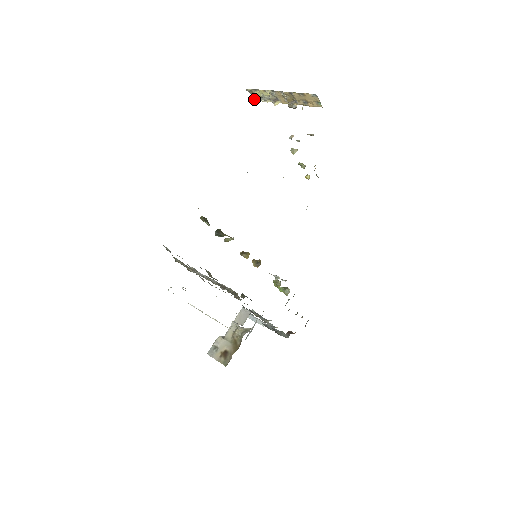
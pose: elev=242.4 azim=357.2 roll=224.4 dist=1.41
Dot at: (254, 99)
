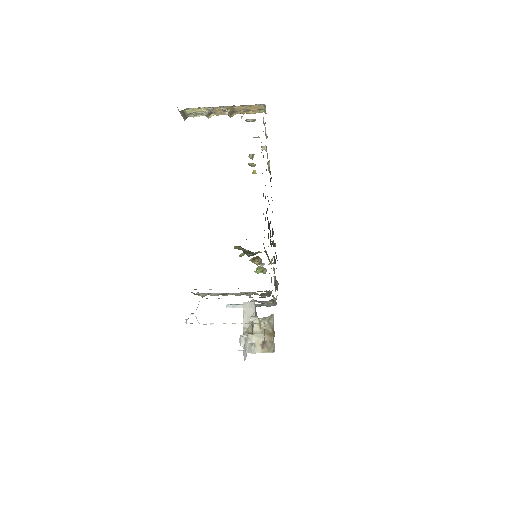
Dot at: (183, 117)
